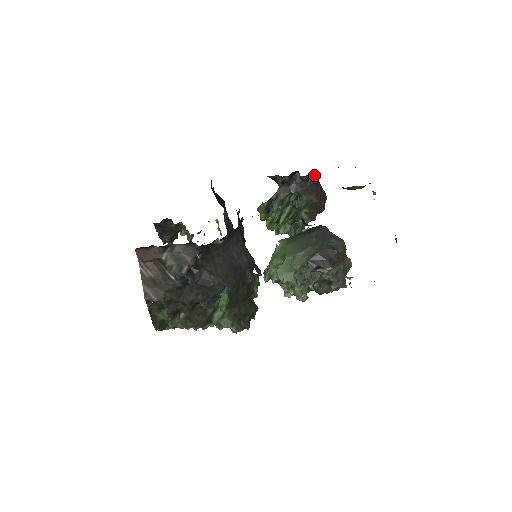
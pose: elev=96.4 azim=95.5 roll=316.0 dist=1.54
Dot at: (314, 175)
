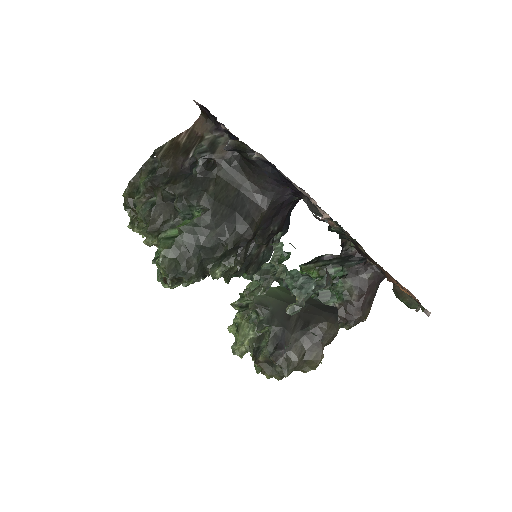
Dot at: (378, 278)
